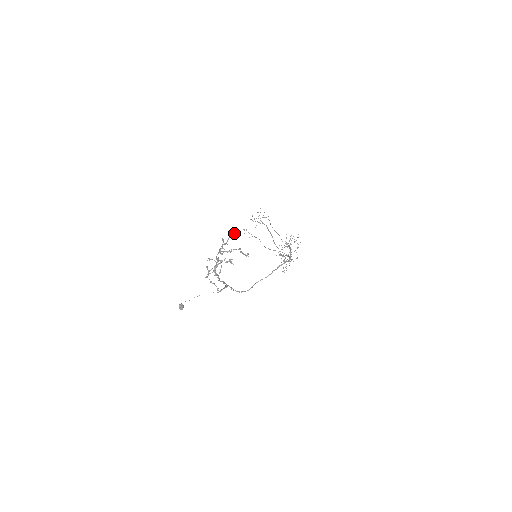
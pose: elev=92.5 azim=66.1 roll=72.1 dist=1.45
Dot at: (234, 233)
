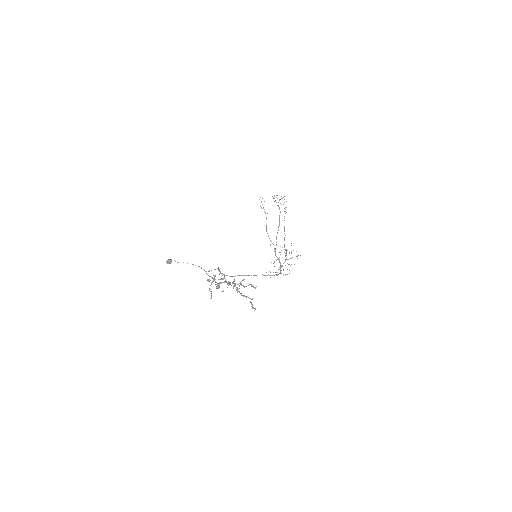
Dot at: (256, 286)
